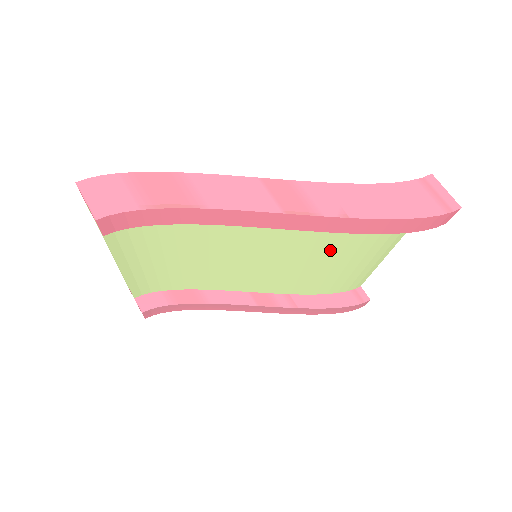
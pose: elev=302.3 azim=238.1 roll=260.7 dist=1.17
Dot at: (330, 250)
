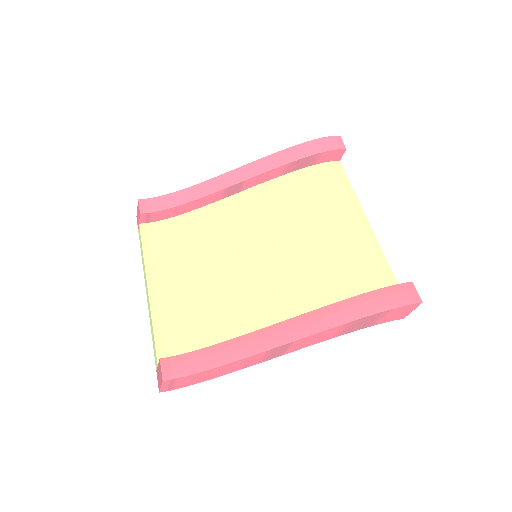
Dot at: (303, 216)
